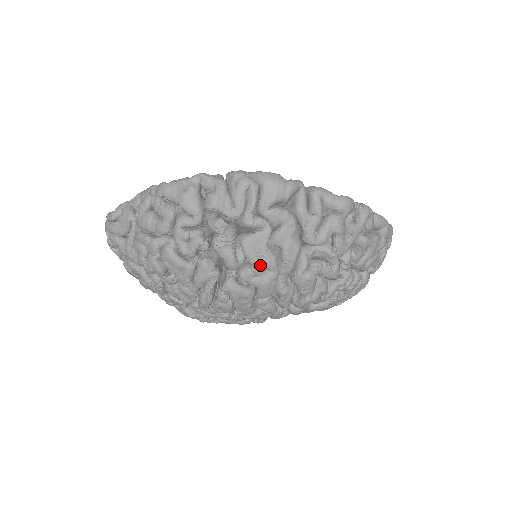
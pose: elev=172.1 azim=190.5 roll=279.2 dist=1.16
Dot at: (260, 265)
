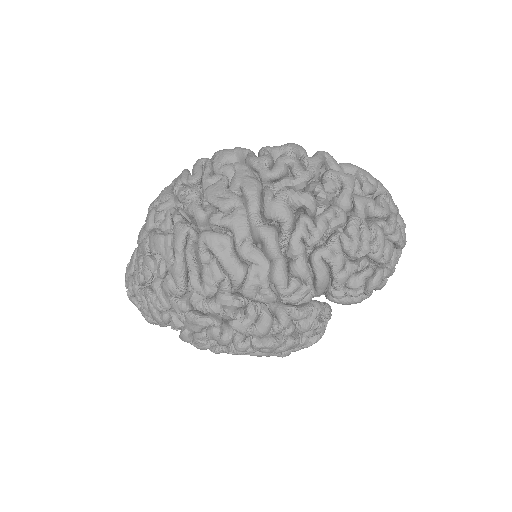
Dot at: (222, 201)
